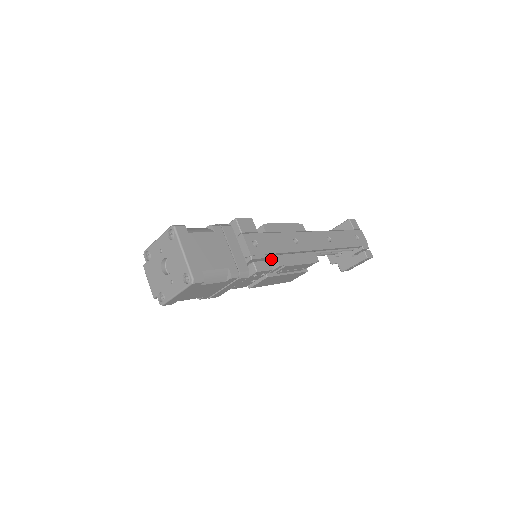
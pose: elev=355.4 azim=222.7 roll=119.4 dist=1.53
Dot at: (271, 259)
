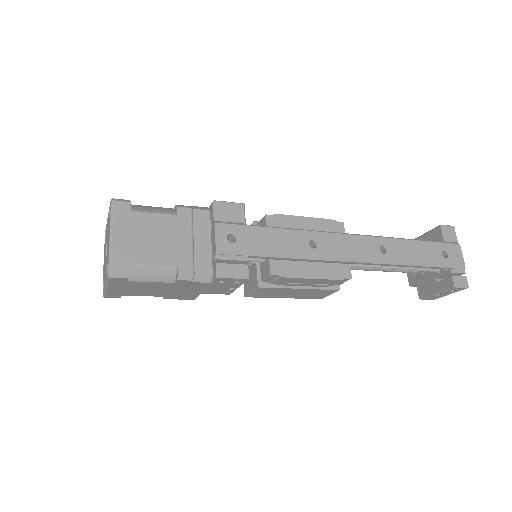
Dot at: (265, 263)
